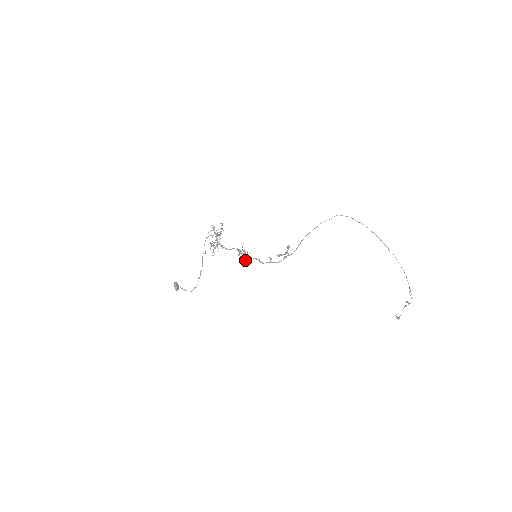
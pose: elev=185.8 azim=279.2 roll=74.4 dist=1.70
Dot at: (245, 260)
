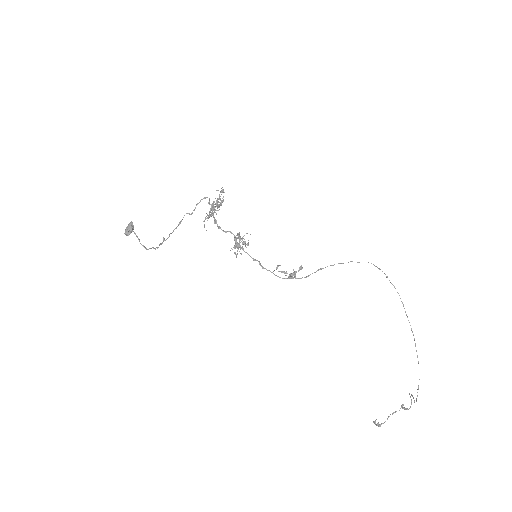
Dot at: (237, 254)
